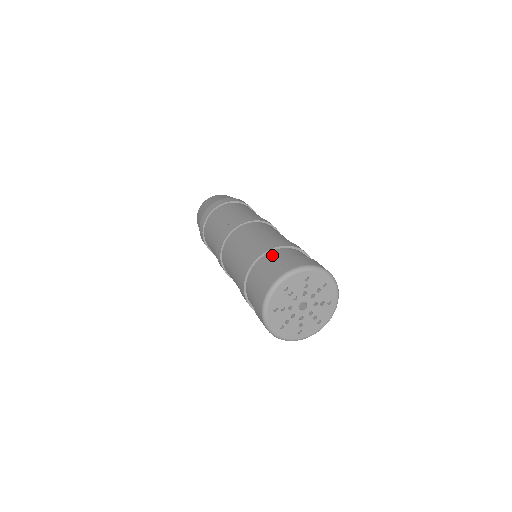
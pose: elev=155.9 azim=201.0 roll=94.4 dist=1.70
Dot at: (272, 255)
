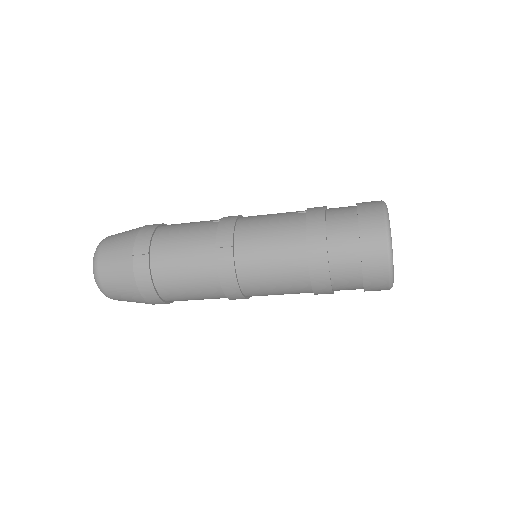
Dot at: occluded
